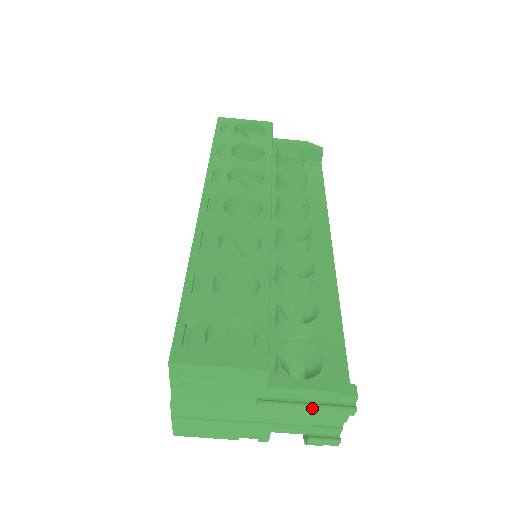
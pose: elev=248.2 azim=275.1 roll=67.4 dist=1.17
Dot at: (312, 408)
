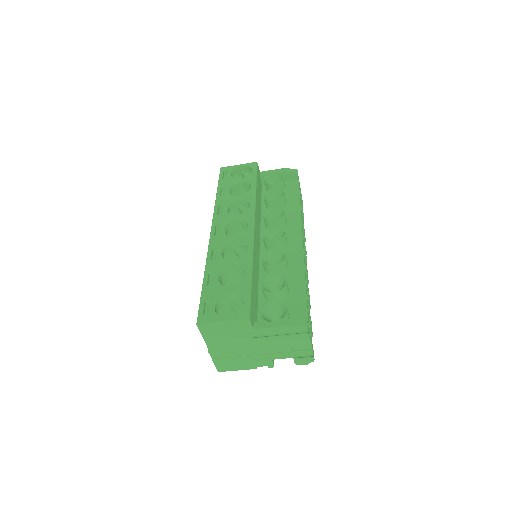
Dot at: (283, 337)
